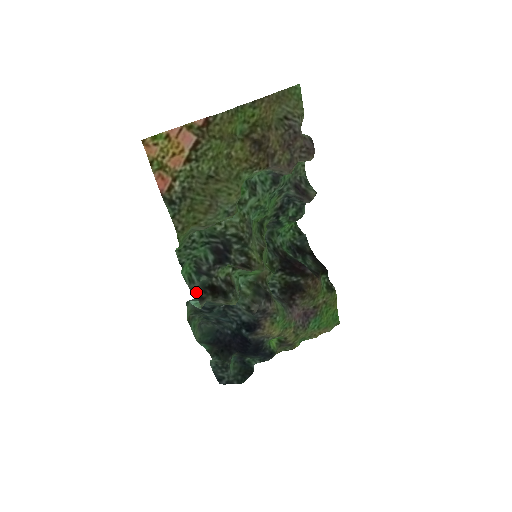
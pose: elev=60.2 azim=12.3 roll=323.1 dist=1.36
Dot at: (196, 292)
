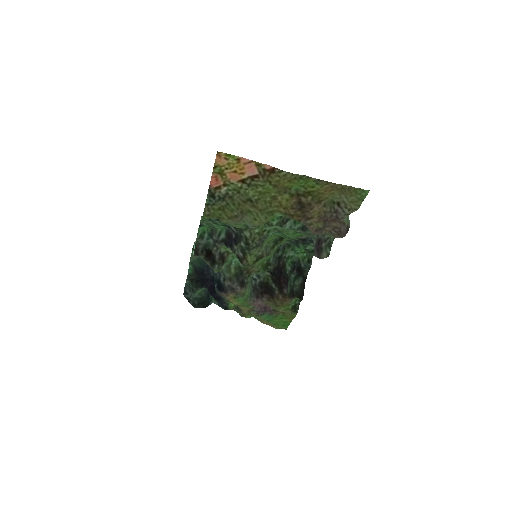
Dot at: (197, 247)
